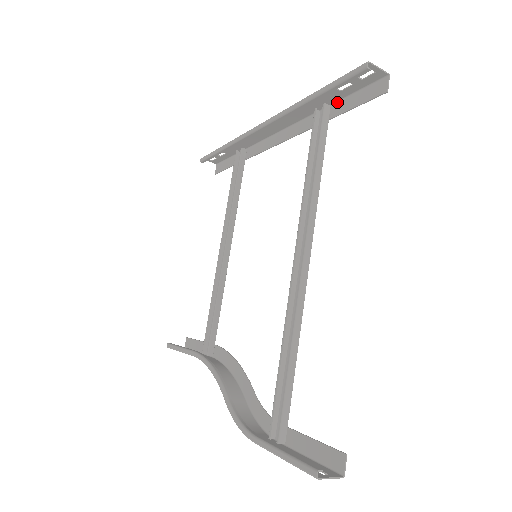
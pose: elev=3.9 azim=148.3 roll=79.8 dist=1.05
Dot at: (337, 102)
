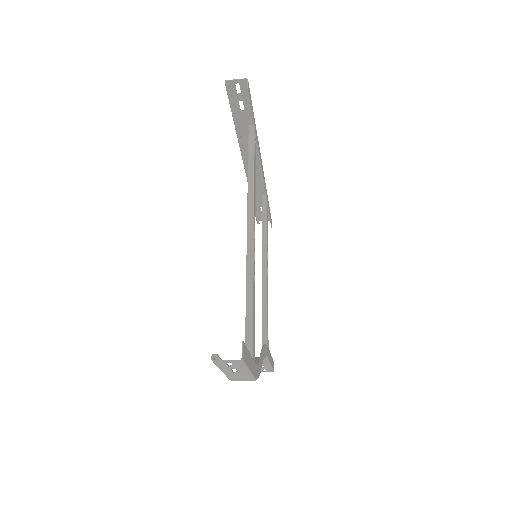
Dot at: occluded
